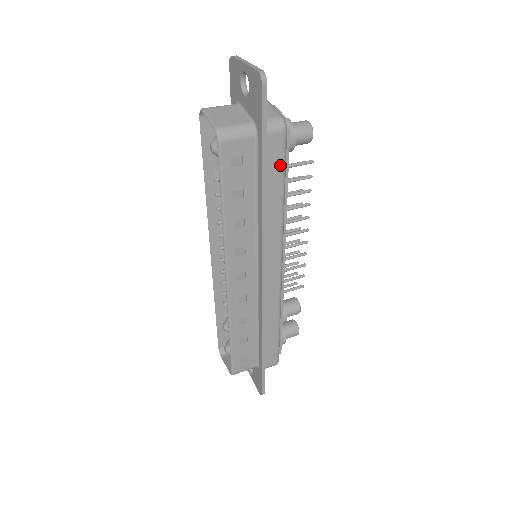
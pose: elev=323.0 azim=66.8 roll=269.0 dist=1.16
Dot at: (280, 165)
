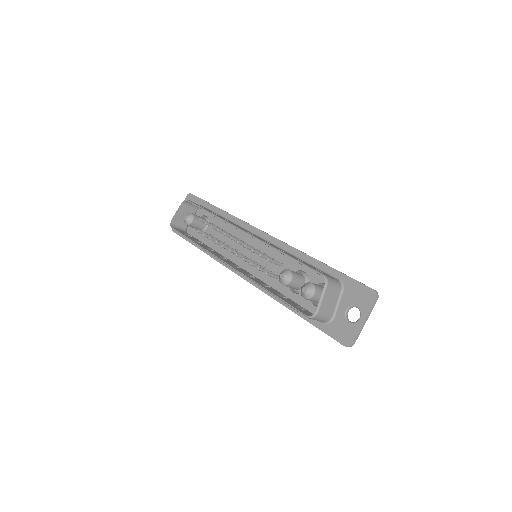
Dot at: occluded
